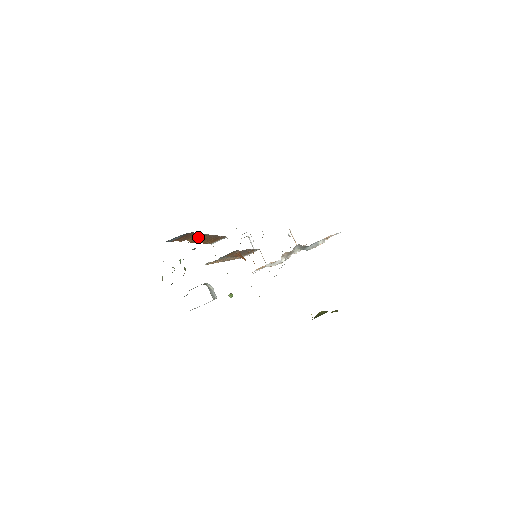
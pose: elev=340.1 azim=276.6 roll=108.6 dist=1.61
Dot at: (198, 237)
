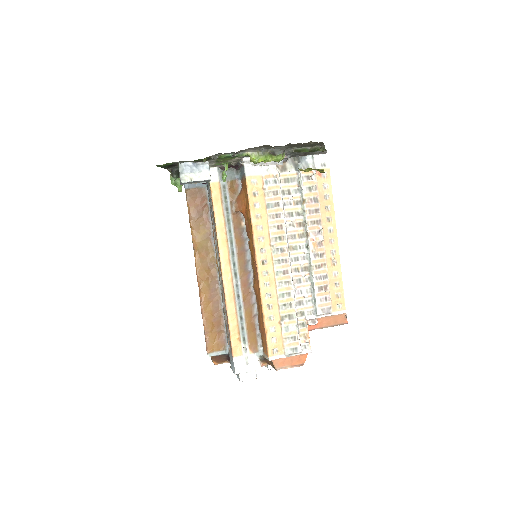
Dot at: (205, 247)
